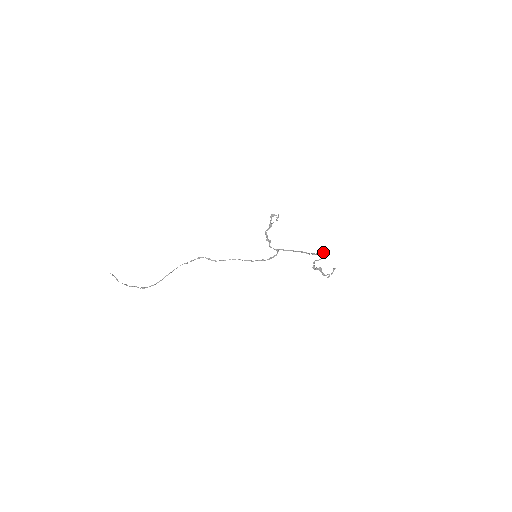
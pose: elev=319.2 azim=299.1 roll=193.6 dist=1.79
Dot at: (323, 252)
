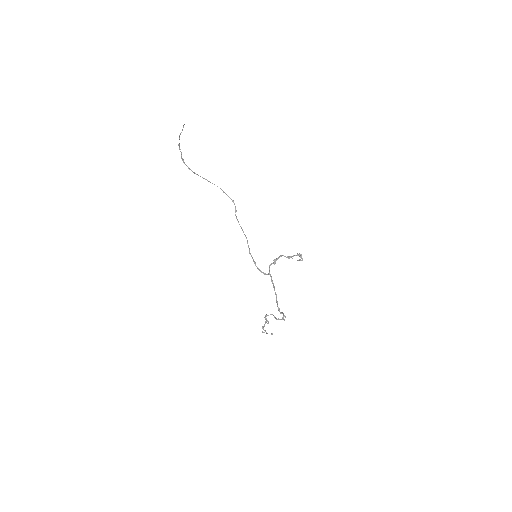
Dot at: (284, 319)
